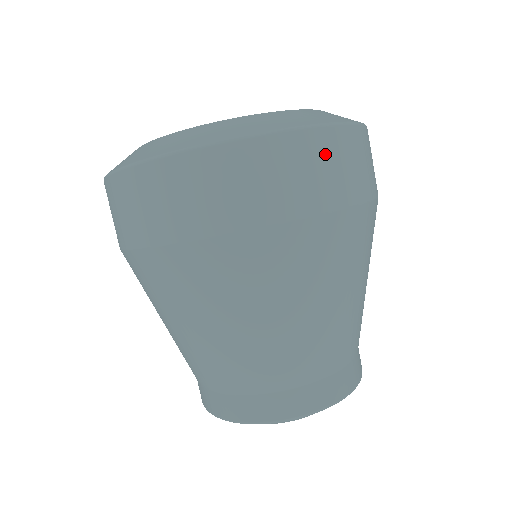
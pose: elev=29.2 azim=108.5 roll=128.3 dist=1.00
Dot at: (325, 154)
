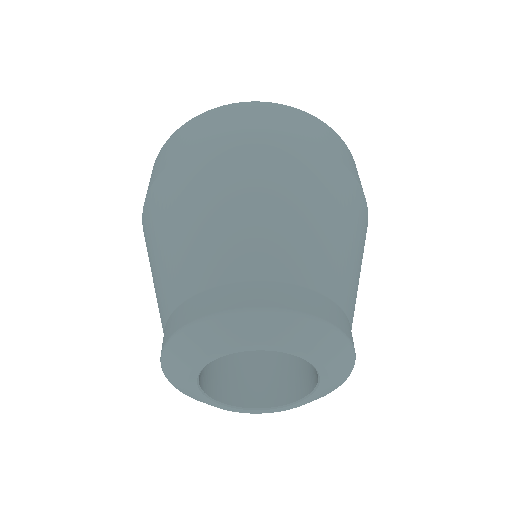
Dot at: (347, 152)
